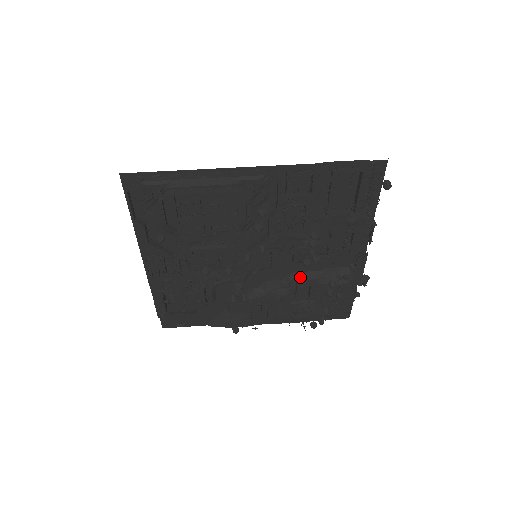
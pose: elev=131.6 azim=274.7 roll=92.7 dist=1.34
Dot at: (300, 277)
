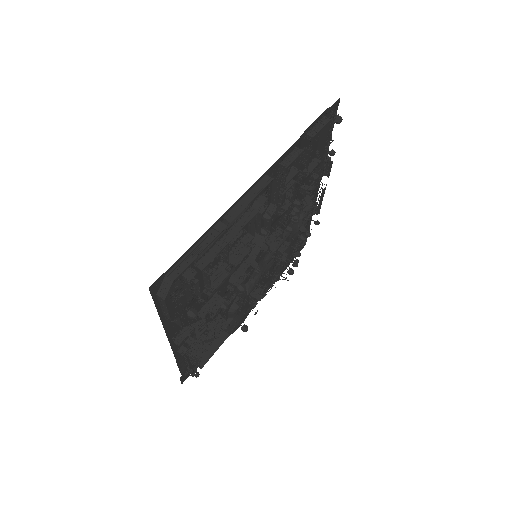
Dot at: (278, 244)
